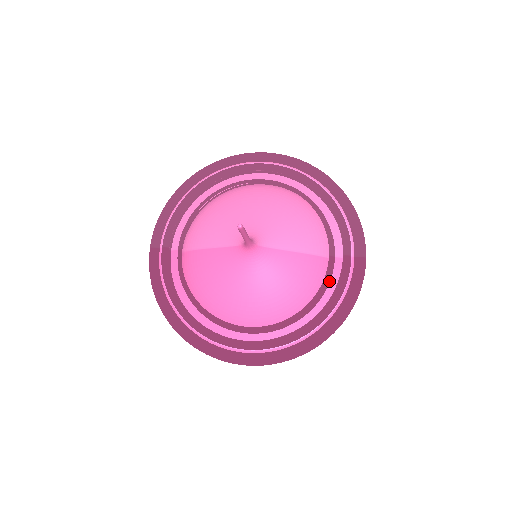
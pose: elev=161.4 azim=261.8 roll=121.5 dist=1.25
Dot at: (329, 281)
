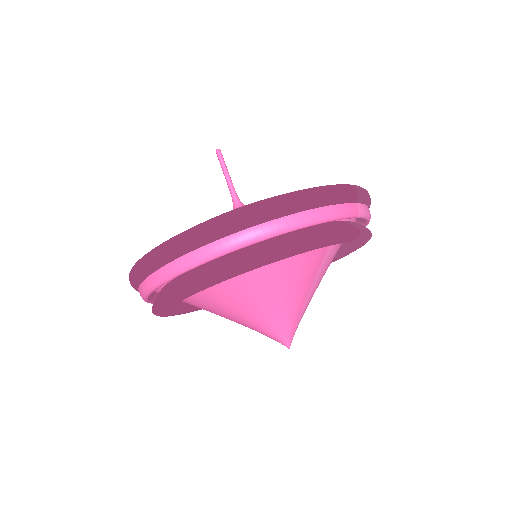
Dot at: occluded
